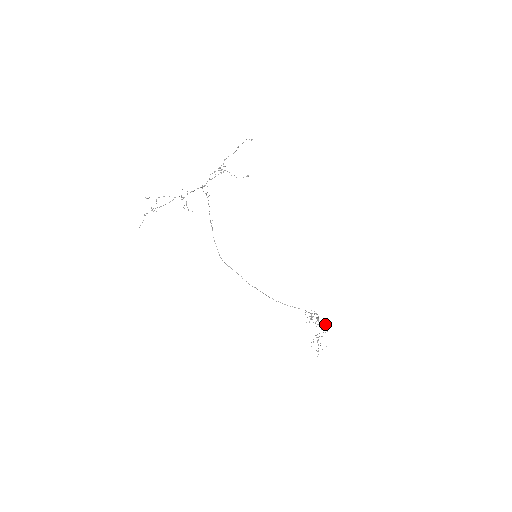
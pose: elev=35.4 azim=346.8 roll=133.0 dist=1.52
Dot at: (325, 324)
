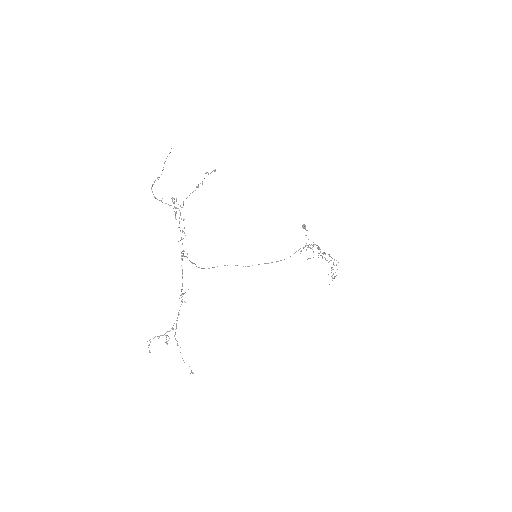
Dot at: (305, 227)
